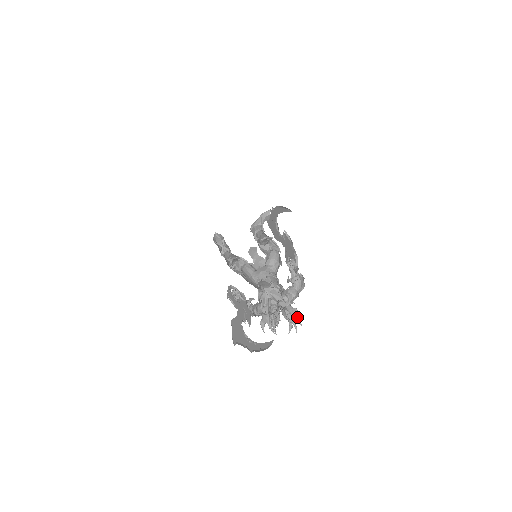
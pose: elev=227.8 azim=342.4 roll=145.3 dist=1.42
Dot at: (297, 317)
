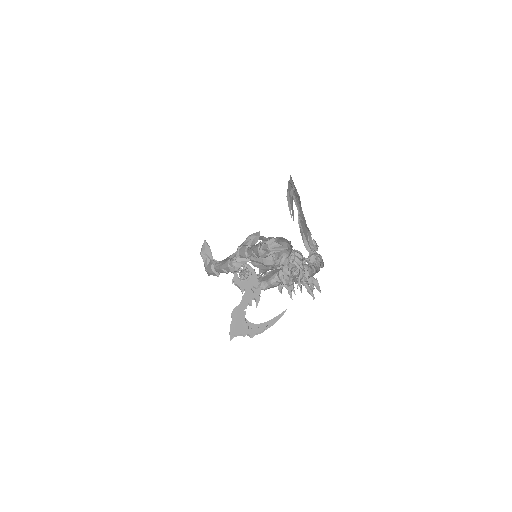
Dot at: (317, 286)
